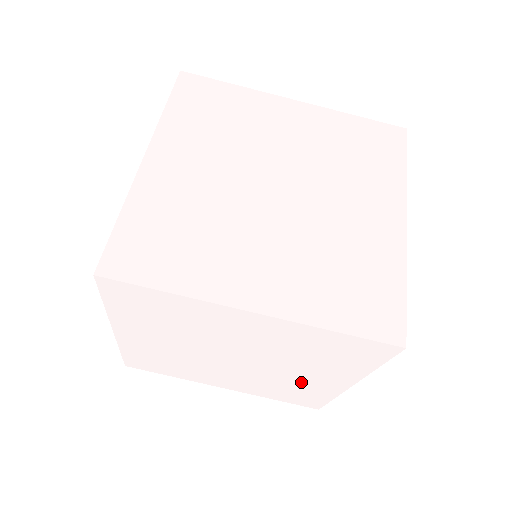
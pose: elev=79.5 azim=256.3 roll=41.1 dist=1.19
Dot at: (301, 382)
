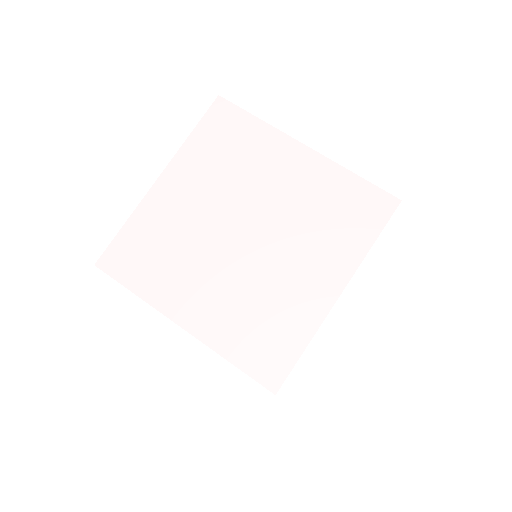
Dot at: (289, 291)
